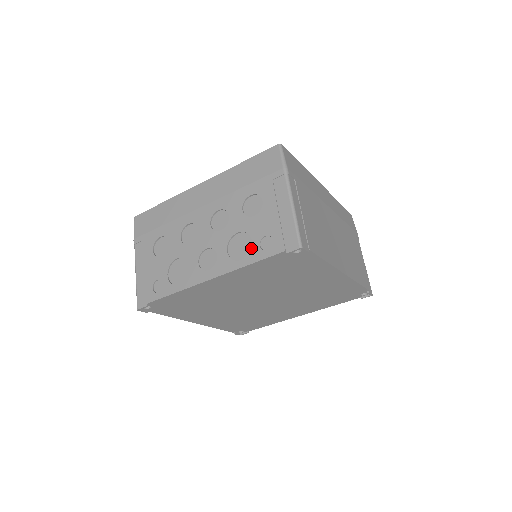
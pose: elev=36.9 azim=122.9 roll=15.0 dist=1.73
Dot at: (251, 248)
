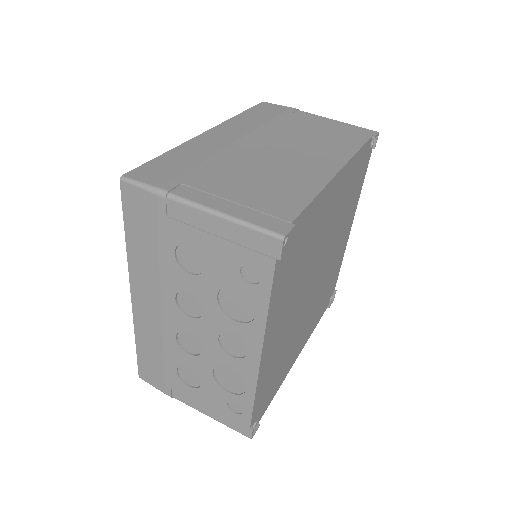
Dot at: (247, 295)
